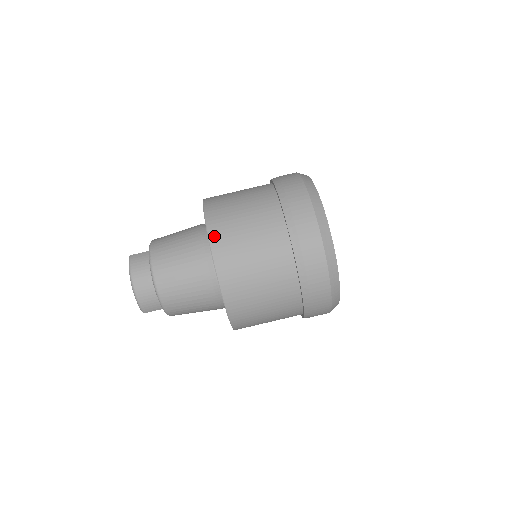
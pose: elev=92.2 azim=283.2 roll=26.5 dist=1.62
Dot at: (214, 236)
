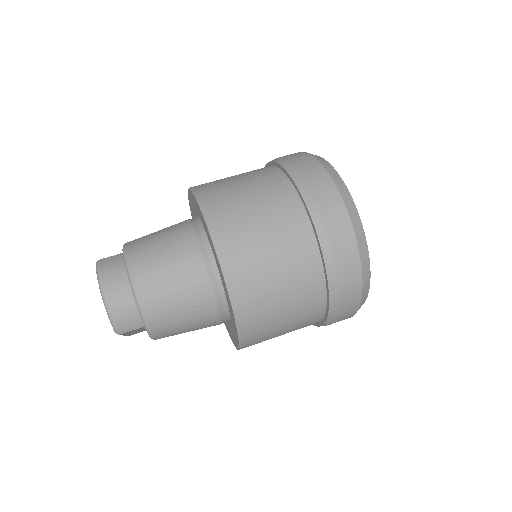
Dot at: (211, 214)
